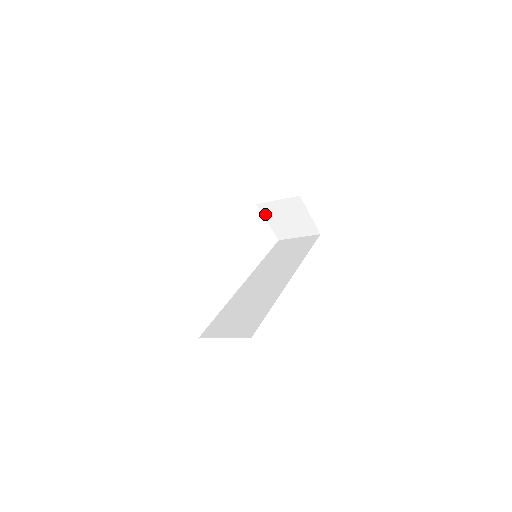
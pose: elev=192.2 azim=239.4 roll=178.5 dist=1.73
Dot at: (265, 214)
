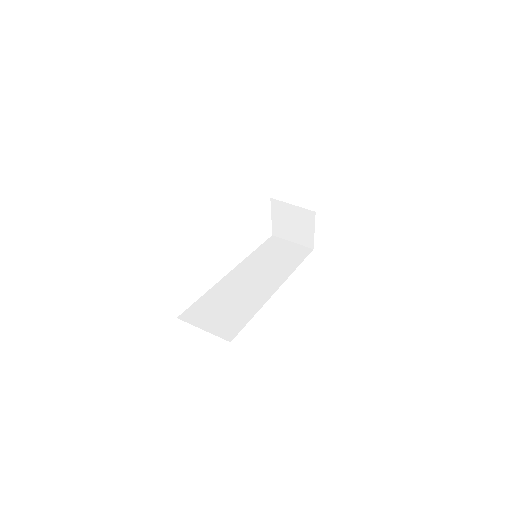
Dot at: (273, 209)
